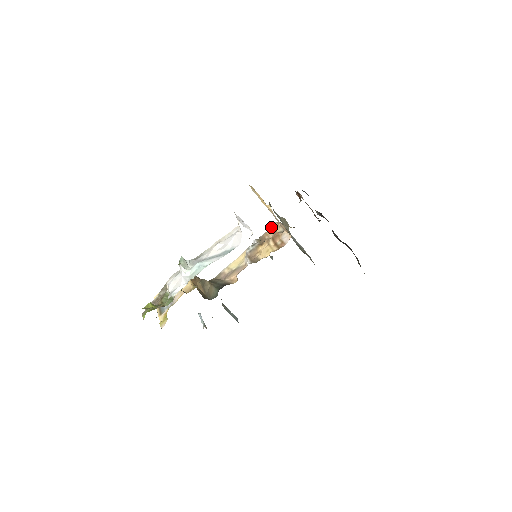
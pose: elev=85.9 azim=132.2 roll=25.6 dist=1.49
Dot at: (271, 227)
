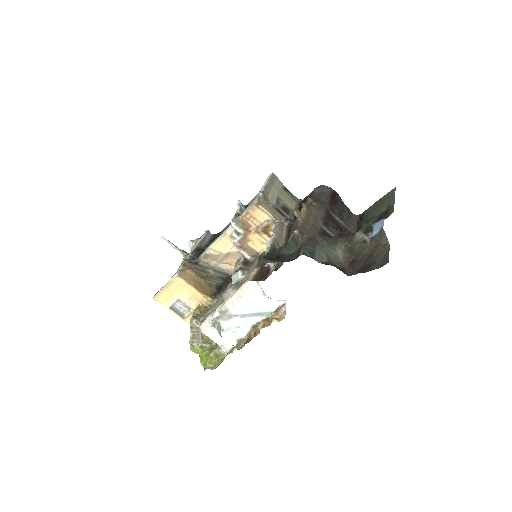
Dot at: (249, 210)
